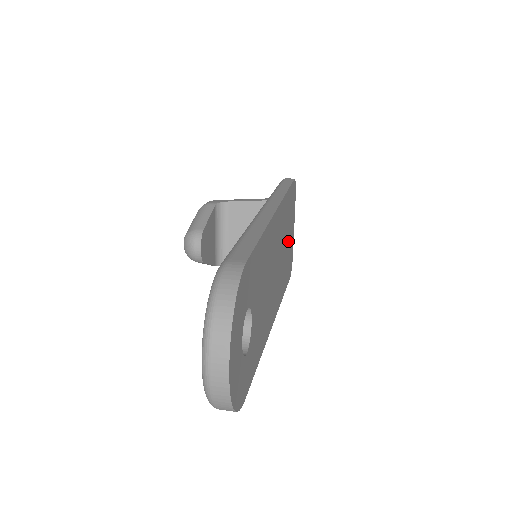
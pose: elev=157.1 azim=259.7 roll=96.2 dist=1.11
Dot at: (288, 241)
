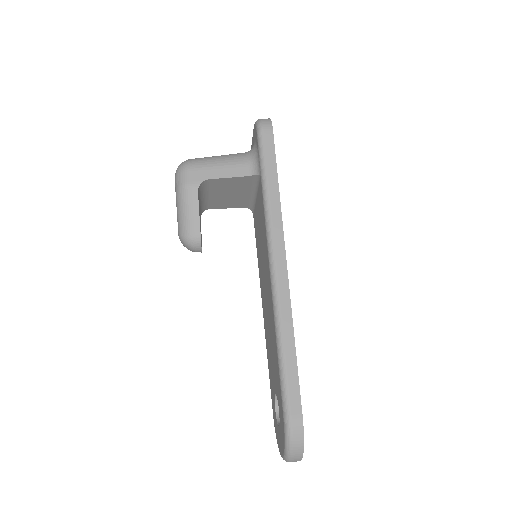
Dot at: occluded
